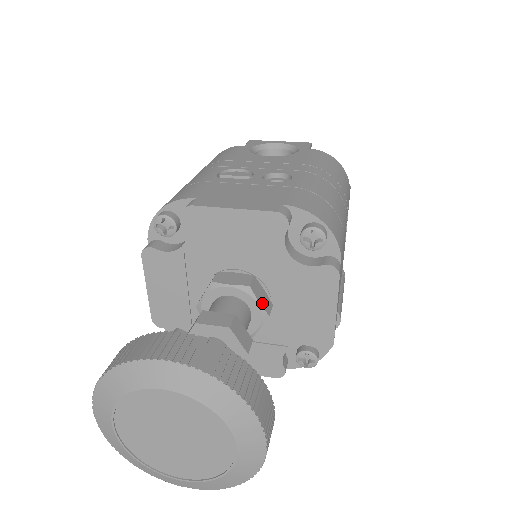
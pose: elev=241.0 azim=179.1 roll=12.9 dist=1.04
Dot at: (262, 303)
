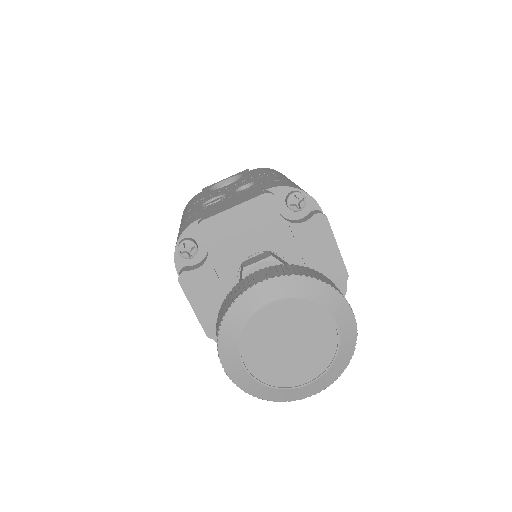
Dot at: occluded
